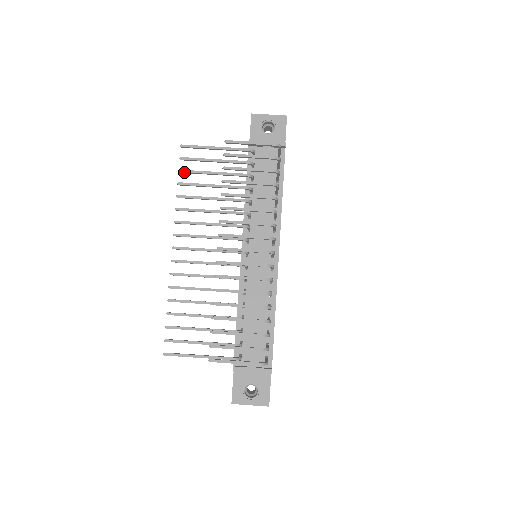
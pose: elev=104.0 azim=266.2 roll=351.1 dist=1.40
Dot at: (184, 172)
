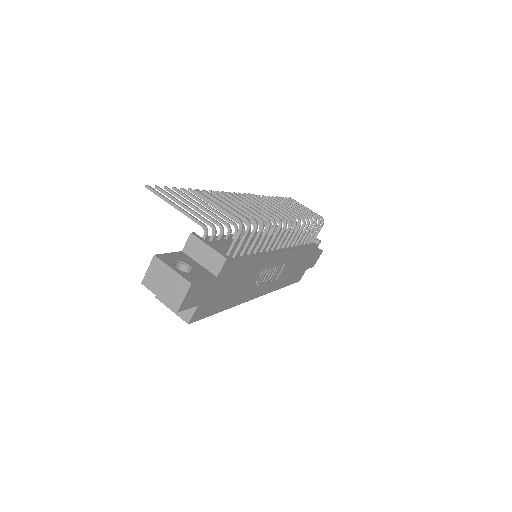
Dot at: occluded
